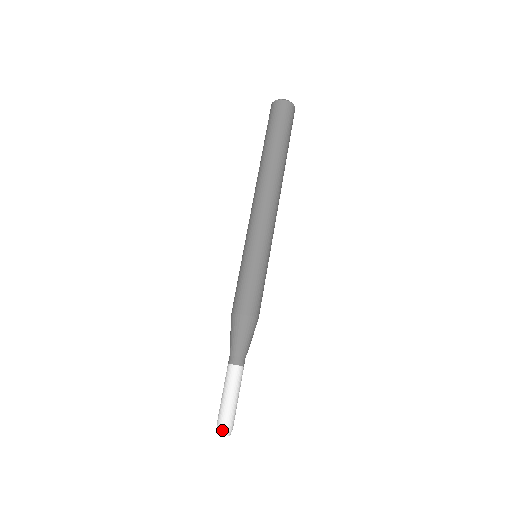
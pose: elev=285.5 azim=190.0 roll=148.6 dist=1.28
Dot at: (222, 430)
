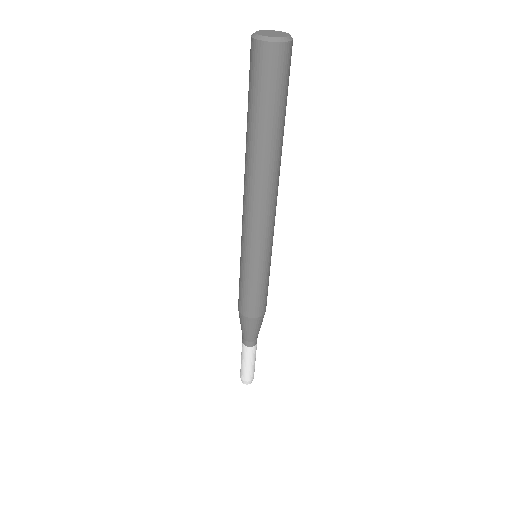
Dot at: (246, 383)
